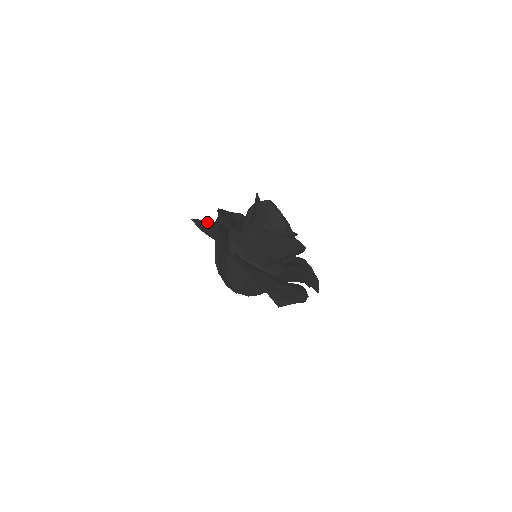
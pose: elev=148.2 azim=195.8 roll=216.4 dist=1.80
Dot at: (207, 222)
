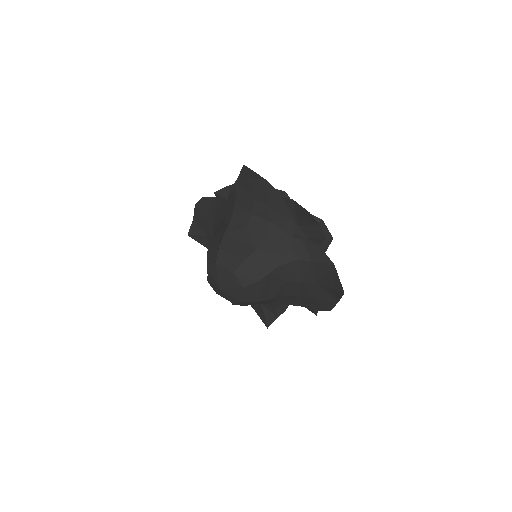
Dot at: (240, 185)
